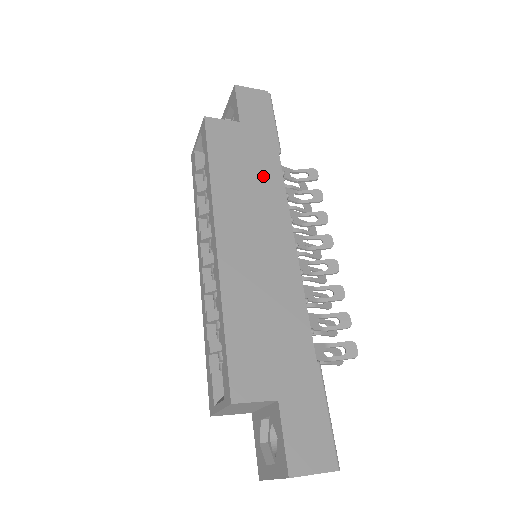
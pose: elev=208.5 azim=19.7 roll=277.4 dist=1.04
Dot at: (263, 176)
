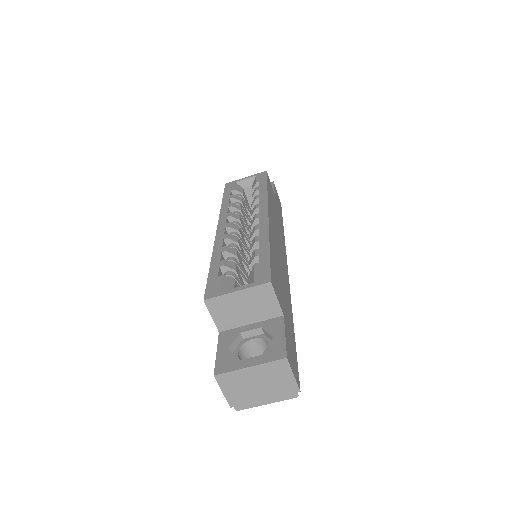
Dot at: (280, 225)
